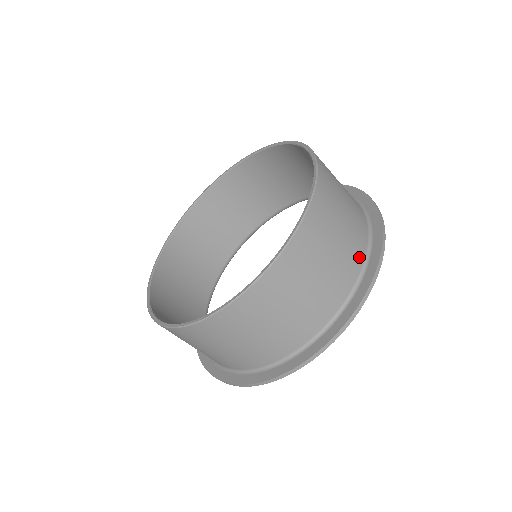
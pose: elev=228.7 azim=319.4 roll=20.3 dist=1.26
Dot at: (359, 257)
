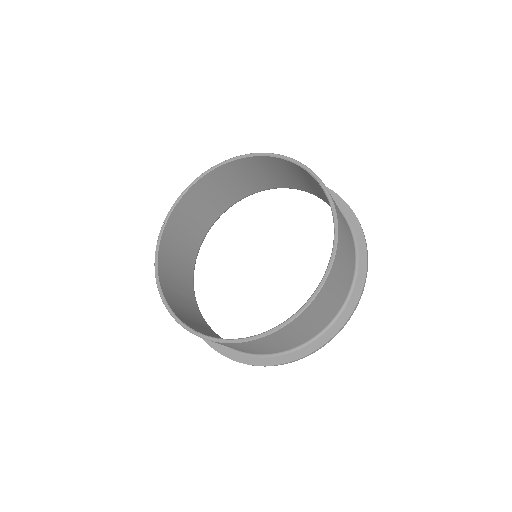
Dot at: (298, 344)
